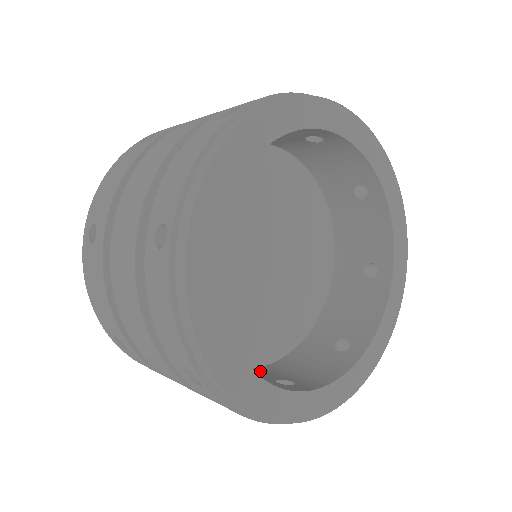
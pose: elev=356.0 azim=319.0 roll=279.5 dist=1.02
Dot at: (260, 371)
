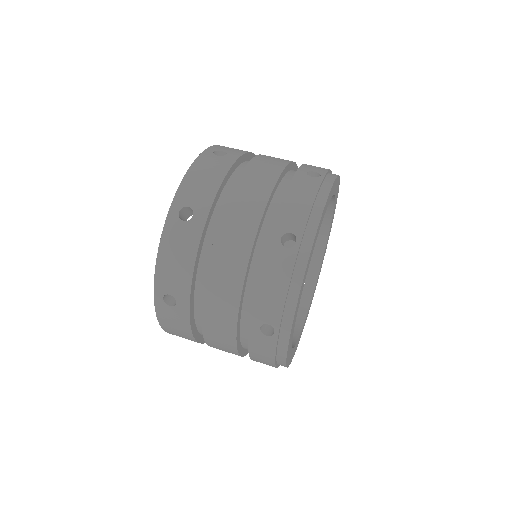
Dot at: occluded
